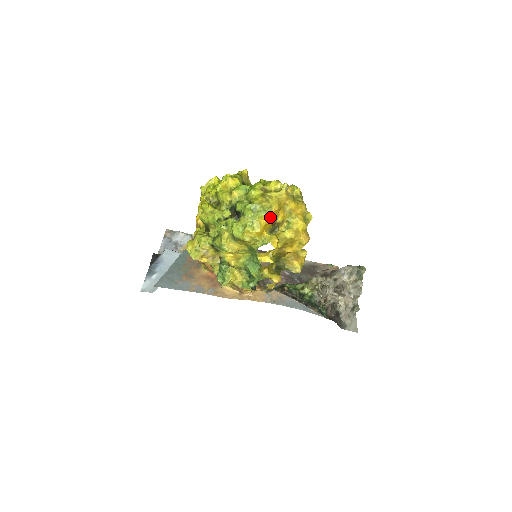
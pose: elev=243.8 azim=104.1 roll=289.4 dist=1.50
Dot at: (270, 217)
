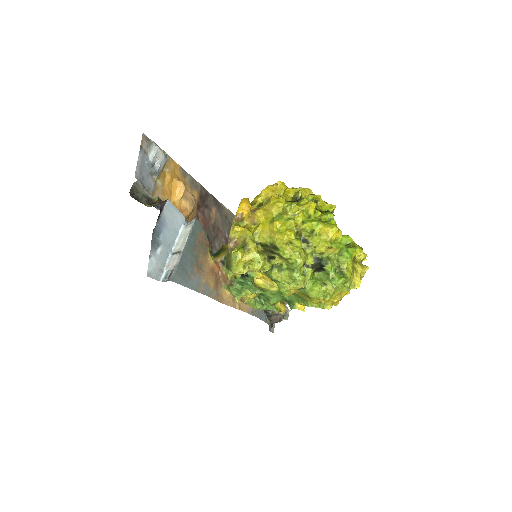
Dot at: occluded
